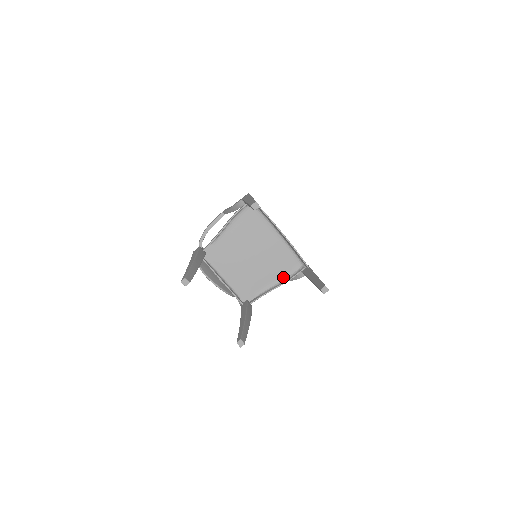
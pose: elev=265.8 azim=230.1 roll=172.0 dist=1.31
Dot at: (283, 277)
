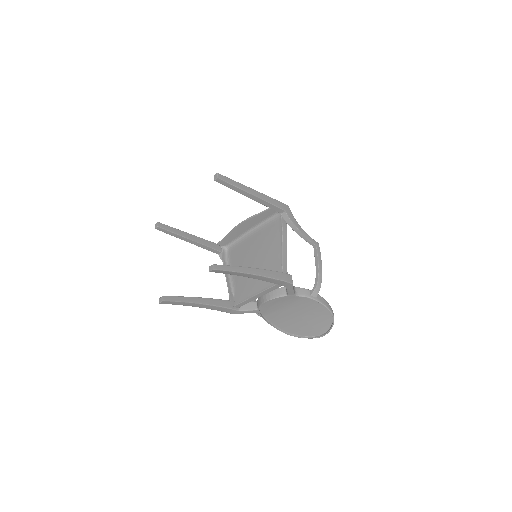
Dot at: occluded
